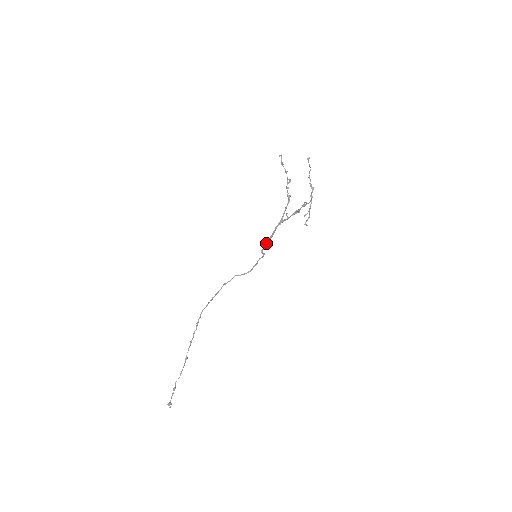
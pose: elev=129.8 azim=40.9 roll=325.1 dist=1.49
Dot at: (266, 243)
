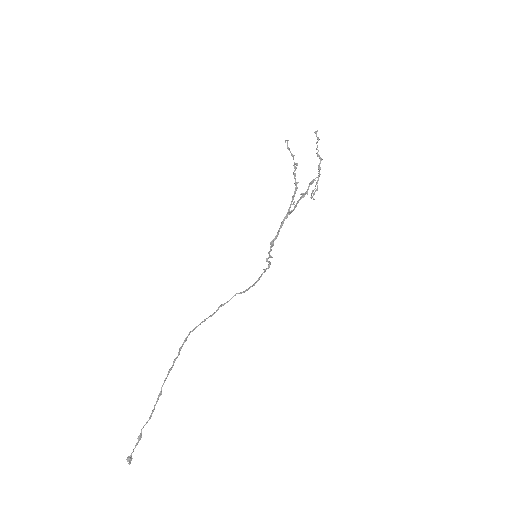
Dot at: (271, 247)
